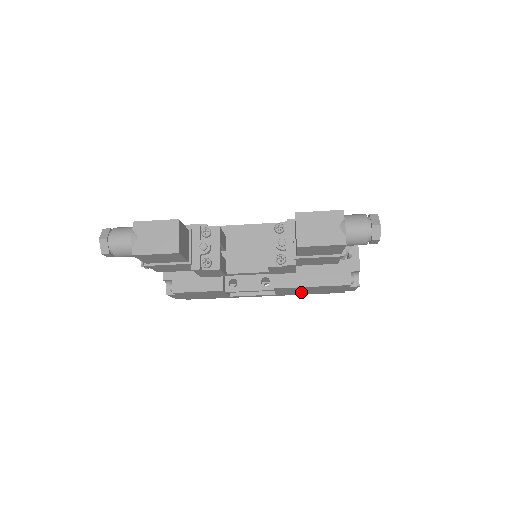
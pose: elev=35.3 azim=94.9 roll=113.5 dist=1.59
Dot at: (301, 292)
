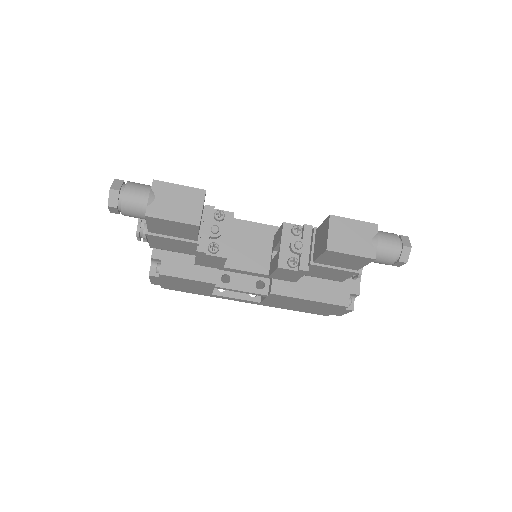
Dot at: (288, 305)
